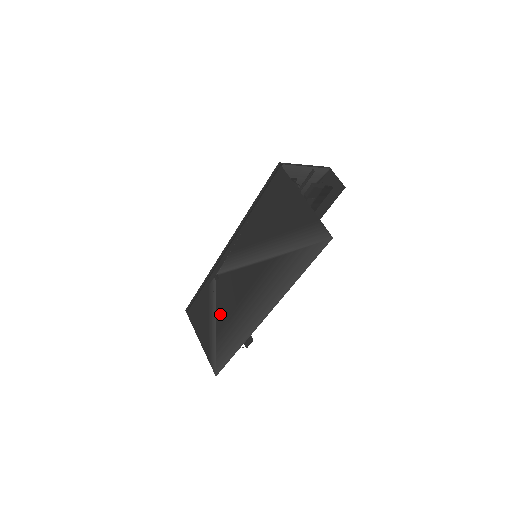
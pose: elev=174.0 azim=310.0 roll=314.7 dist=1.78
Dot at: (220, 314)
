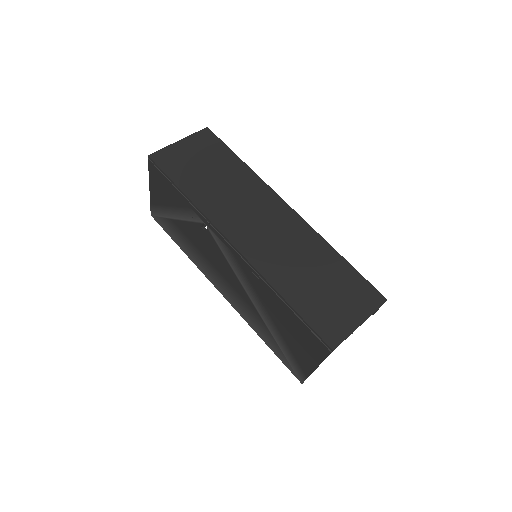
Dot at: (186, 228)
